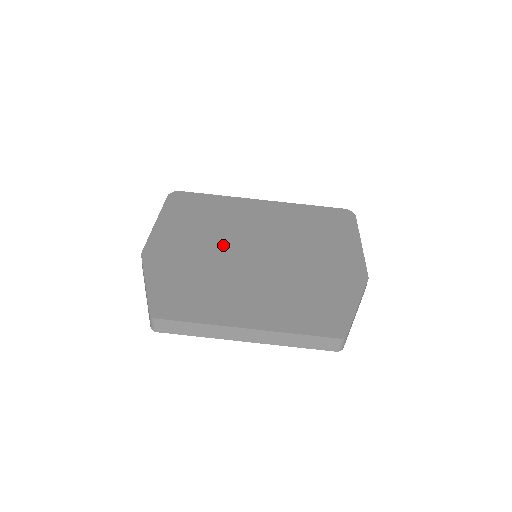
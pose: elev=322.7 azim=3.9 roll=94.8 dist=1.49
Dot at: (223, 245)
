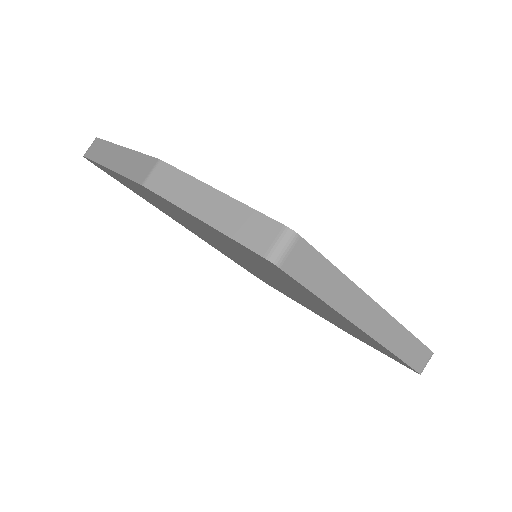
Dot at: occluded
